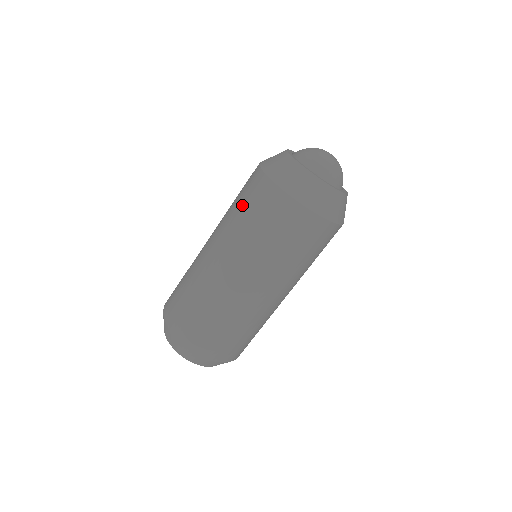
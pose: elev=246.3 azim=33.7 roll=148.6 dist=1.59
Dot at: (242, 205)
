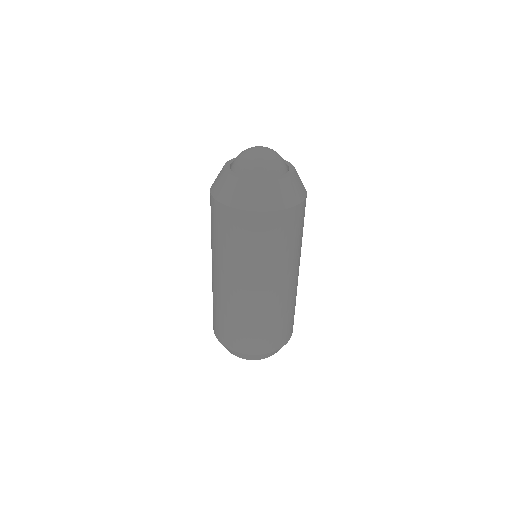
Dot at: (253, 245)
